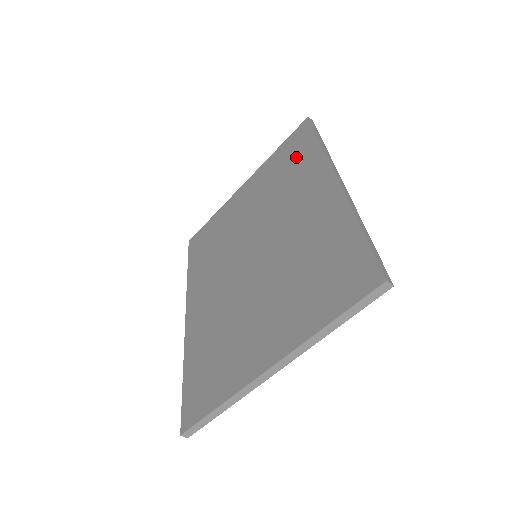
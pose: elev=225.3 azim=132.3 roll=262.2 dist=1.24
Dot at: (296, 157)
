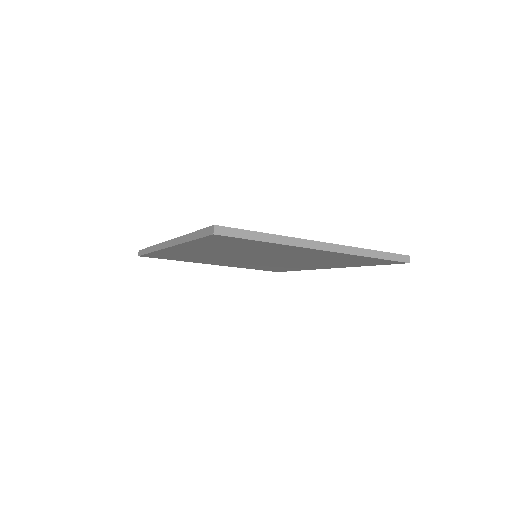
Dot at: occluded
